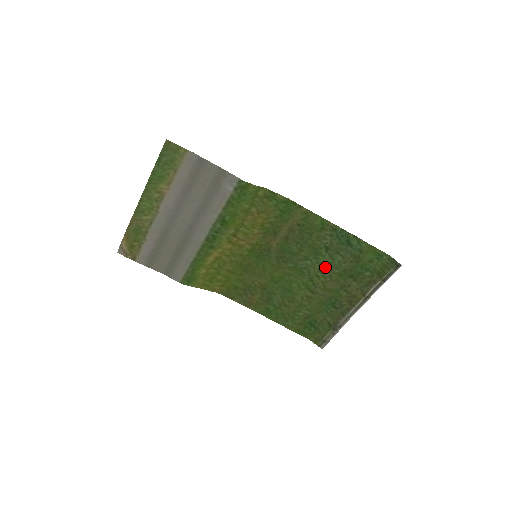
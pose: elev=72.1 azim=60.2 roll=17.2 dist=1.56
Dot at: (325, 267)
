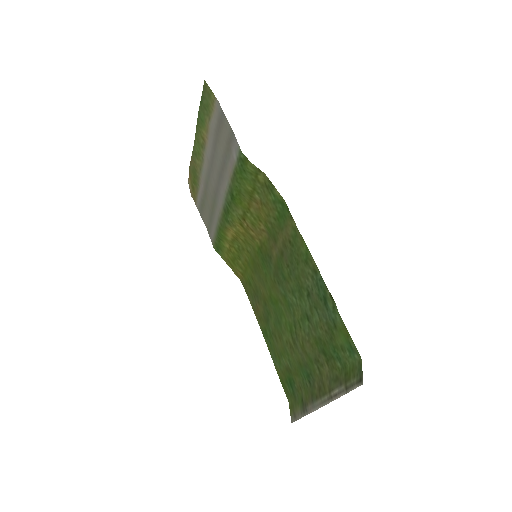
Dot at: (306, 318)
